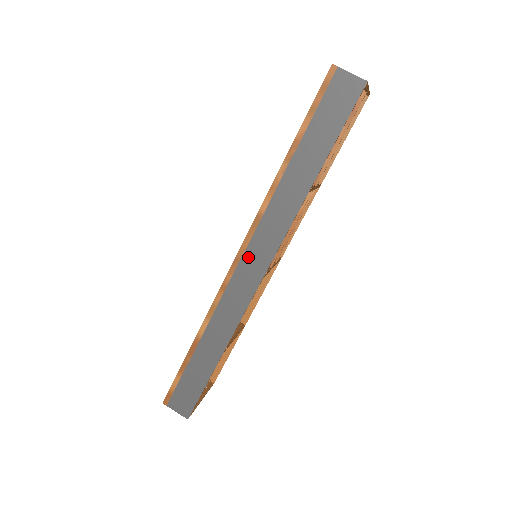
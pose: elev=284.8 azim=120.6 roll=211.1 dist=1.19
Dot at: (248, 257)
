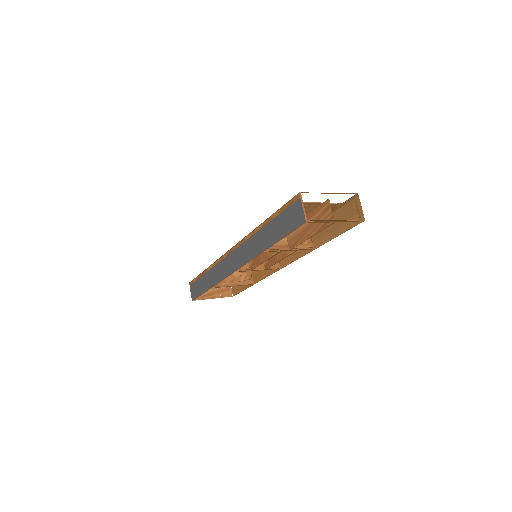
Dot at: (233, 255)
